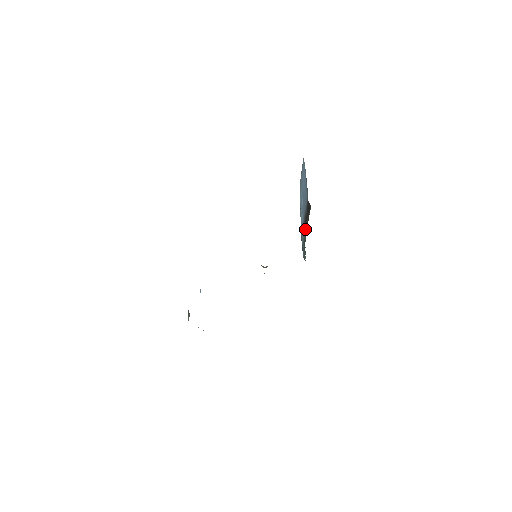
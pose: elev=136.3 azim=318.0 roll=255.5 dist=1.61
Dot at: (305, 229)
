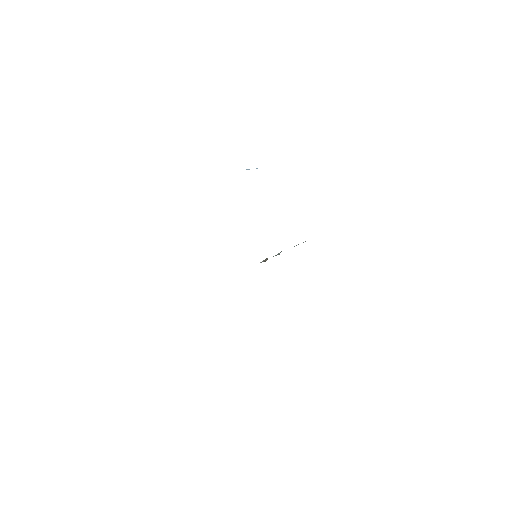
Dot at: occluded
